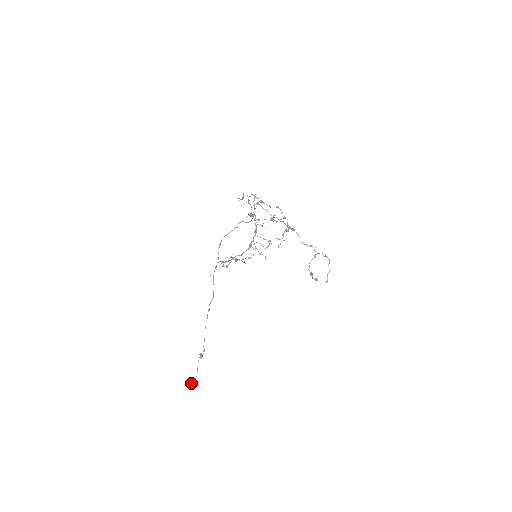
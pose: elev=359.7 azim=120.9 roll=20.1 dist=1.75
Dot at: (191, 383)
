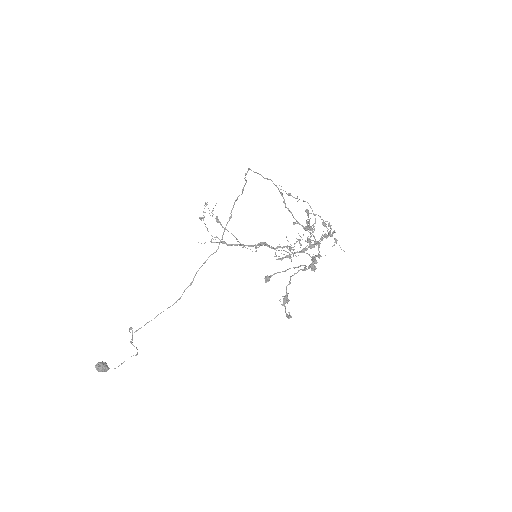
Dot at: (102, 362)
